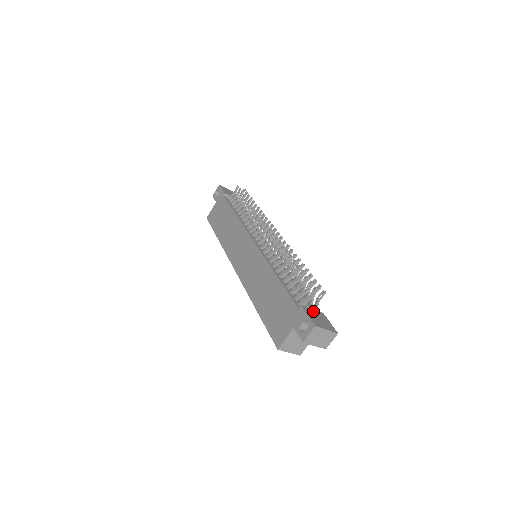
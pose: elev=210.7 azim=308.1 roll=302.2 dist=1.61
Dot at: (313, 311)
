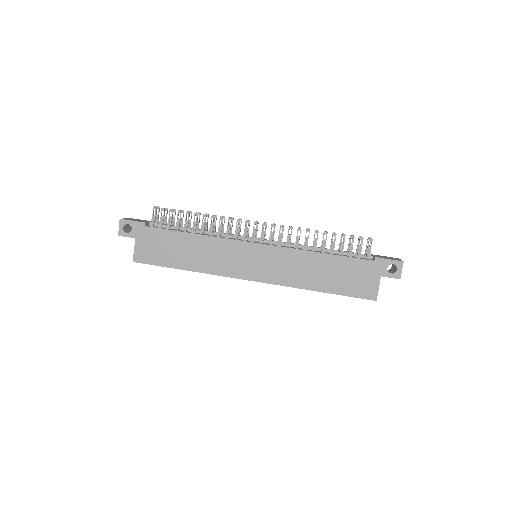
Dot at: (377, 256)
